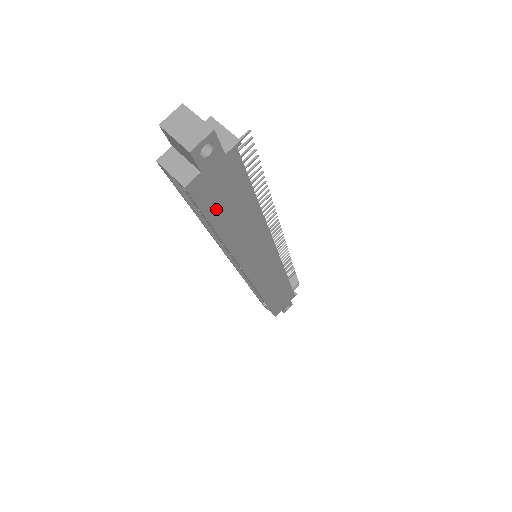
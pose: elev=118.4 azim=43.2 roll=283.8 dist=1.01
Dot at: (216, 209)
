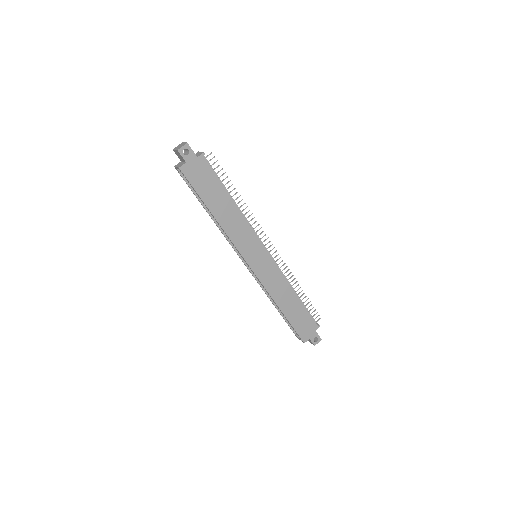
Dot at: (202, 189)
